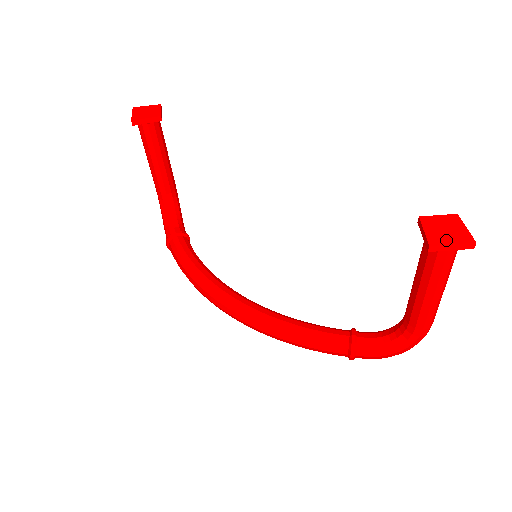
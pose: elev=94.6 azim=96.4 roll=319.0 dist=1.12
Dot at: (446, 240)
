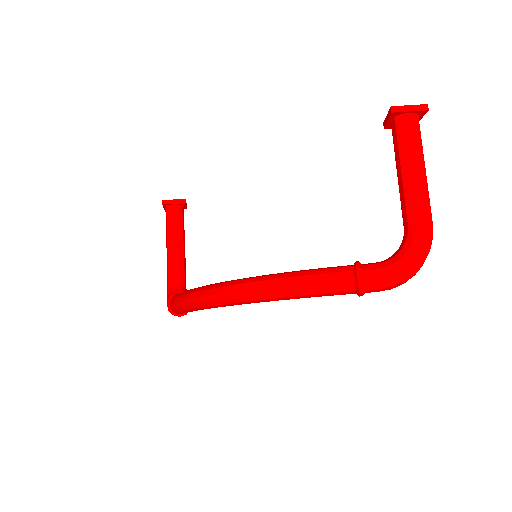
Dot at: (404, 108)
